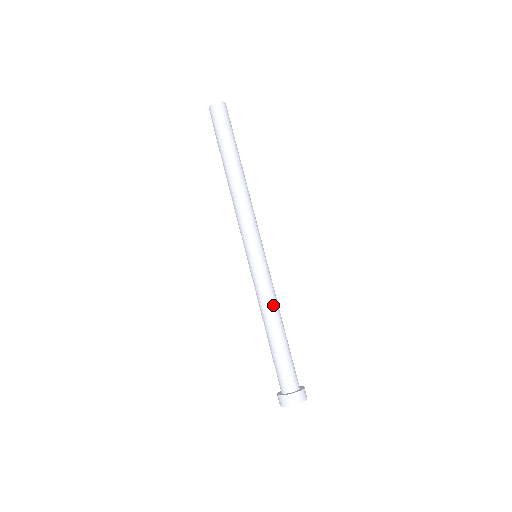
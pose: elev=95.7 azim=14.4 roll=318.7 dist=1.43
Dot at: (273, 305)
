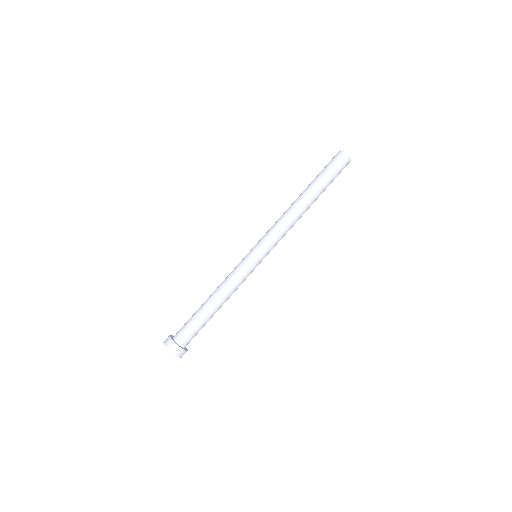
Dot at: (231, 292)
